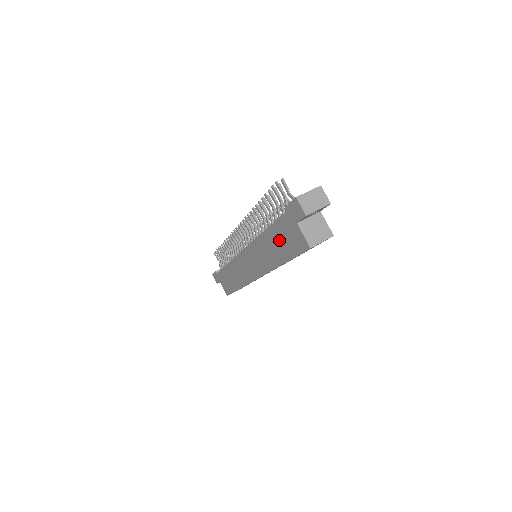
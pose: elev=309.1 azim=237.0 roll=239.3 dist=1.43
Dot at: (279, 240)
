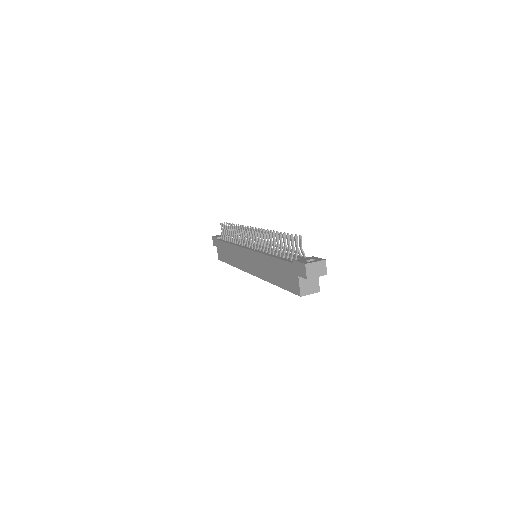
Dot at: (280, 272)
